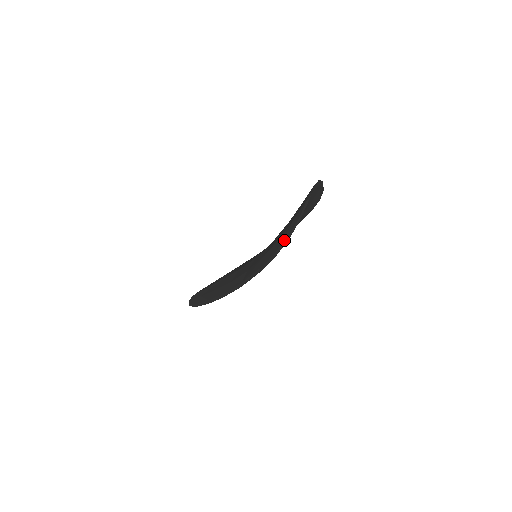
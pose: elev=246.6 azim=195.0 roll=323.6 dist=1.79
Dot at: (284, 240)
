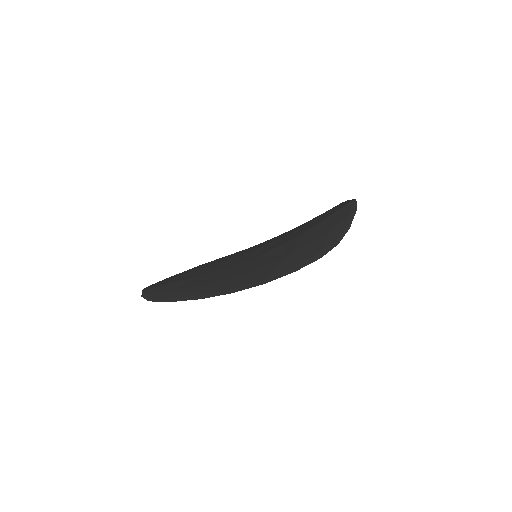
Dot at: (330, 244)
